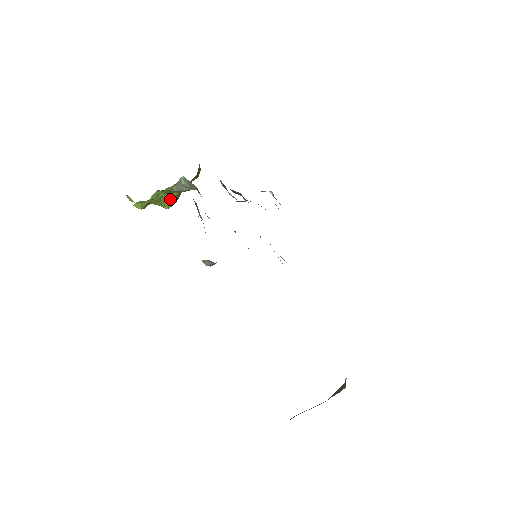
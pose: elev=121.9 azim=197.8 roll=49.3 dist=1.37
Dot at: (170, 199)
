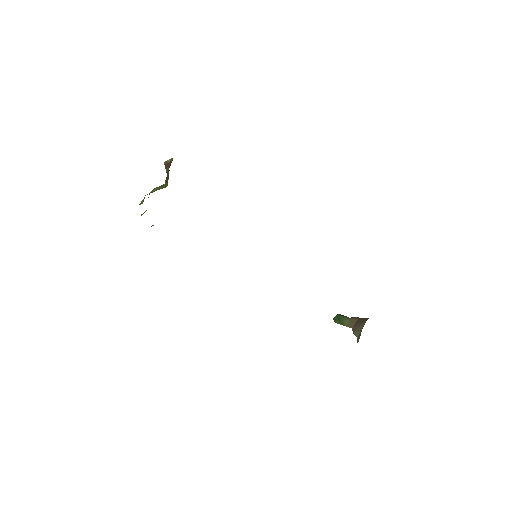
Dot at: (160, 188)
